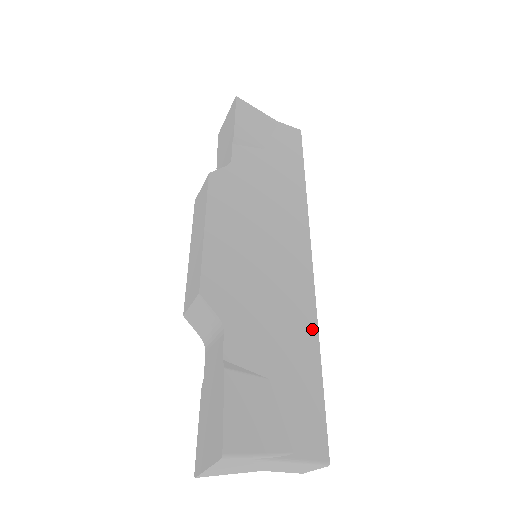
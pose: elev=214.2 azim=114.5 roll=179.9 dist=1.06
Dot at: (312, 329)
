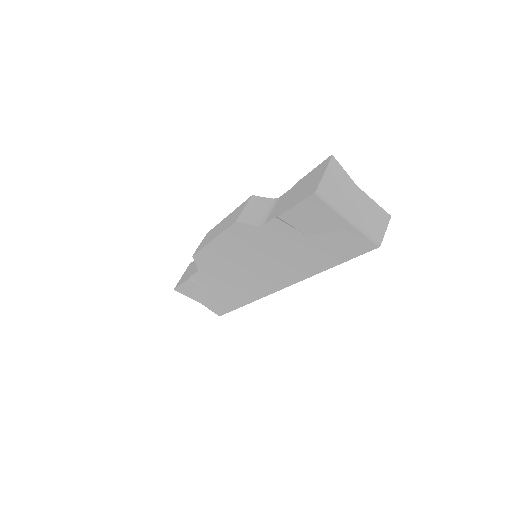
Dot at: occluded
